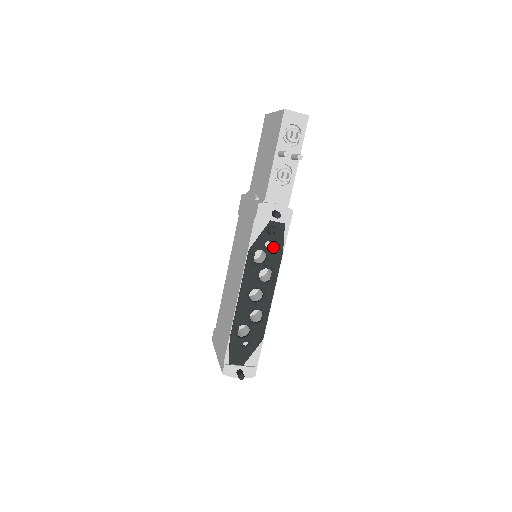
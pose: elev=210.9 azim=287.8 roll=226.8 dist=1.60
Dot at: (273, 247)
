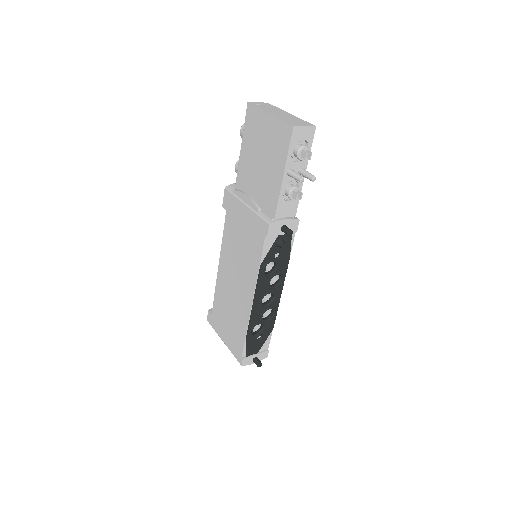
Dot at: (282, 256)
